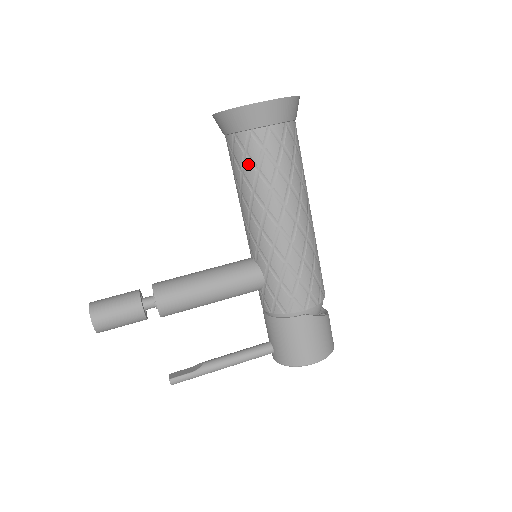
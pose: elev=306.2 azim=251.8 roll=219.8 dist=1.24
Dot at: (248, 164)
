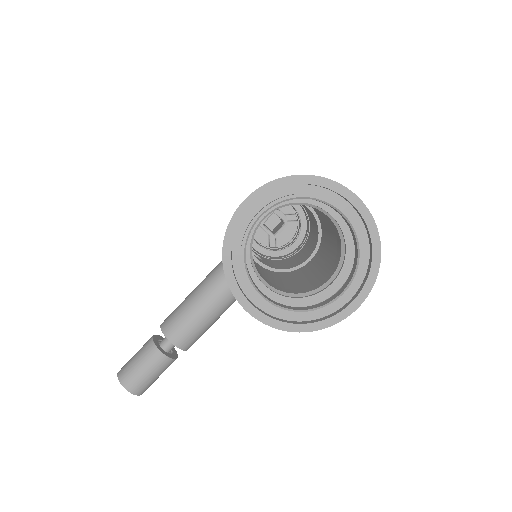
Dot at: occluded
